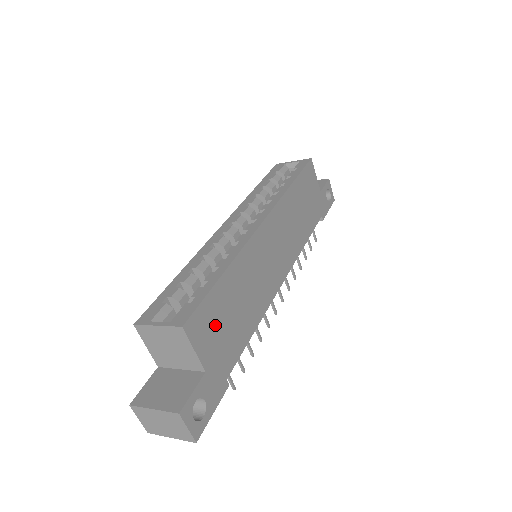
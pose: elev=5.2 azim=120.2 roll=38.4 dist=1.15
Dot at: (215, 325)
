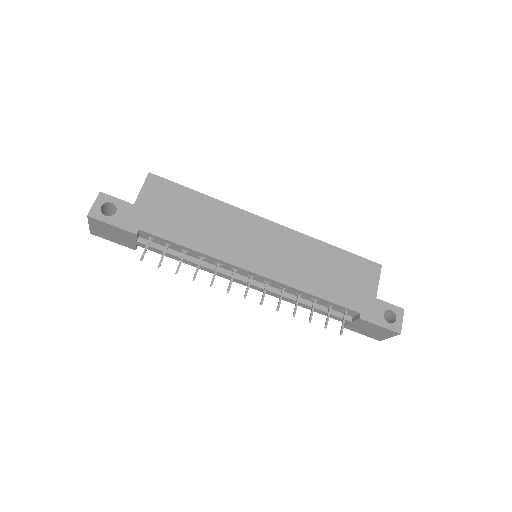
Dot at: (167, 201)
